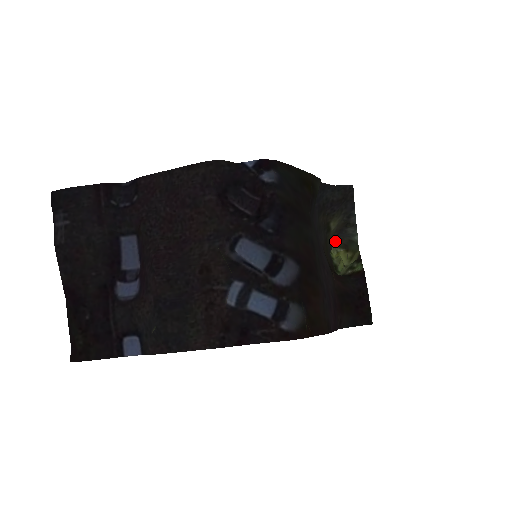
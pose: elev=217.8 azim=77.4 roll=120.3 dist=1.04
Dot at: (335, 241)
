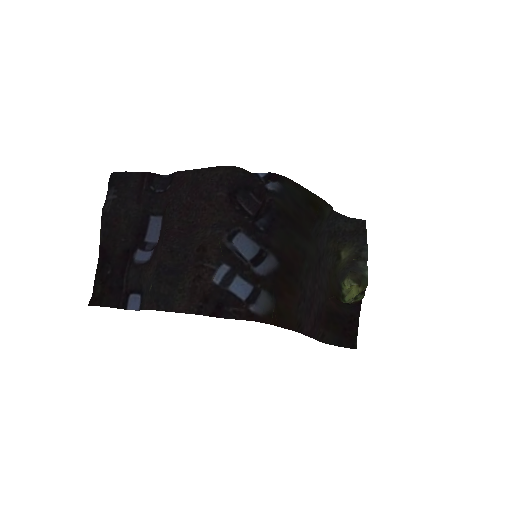
Dot at: (350, 274)
